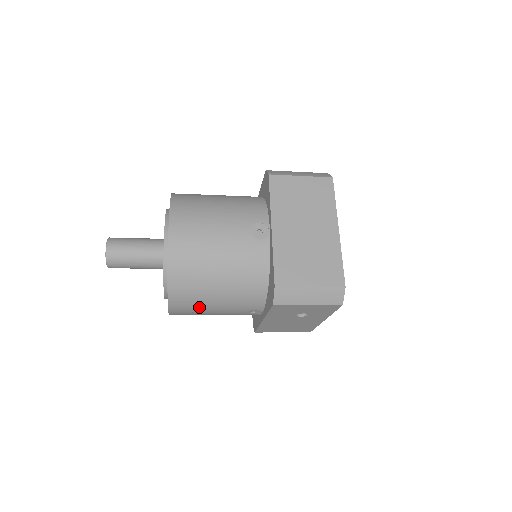
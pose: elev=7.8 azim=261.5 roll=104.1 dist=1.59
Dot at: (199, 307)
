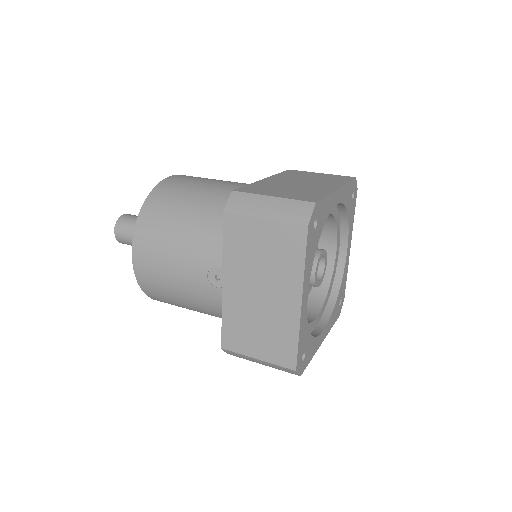
Dot at: occluded
